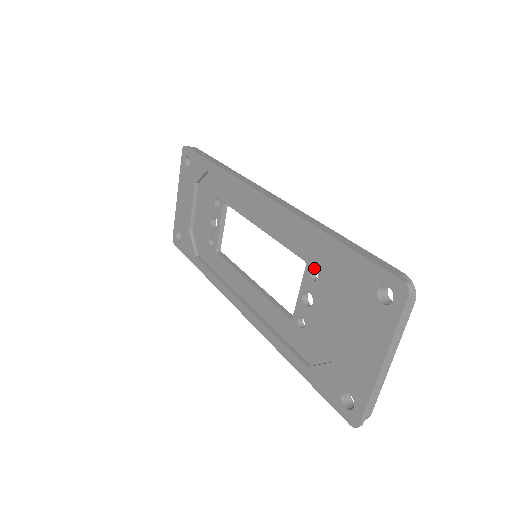
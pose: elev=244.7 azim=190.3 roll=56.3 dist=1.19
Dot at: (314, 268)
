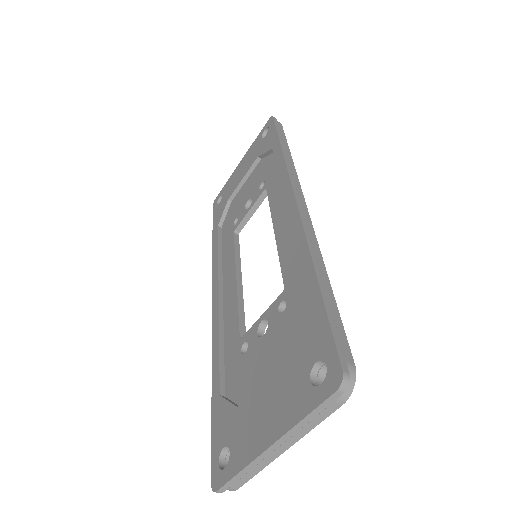
Dot at: (286, 299)
